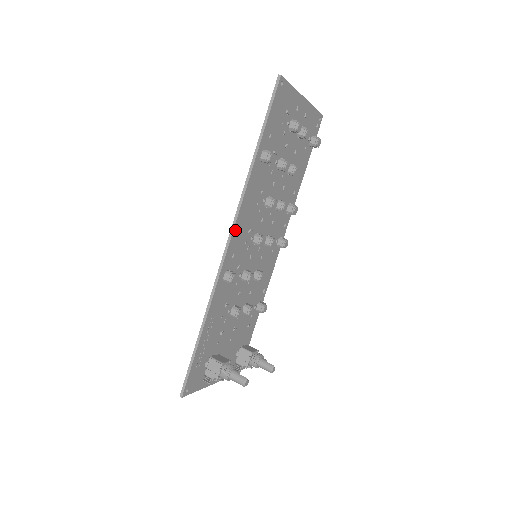
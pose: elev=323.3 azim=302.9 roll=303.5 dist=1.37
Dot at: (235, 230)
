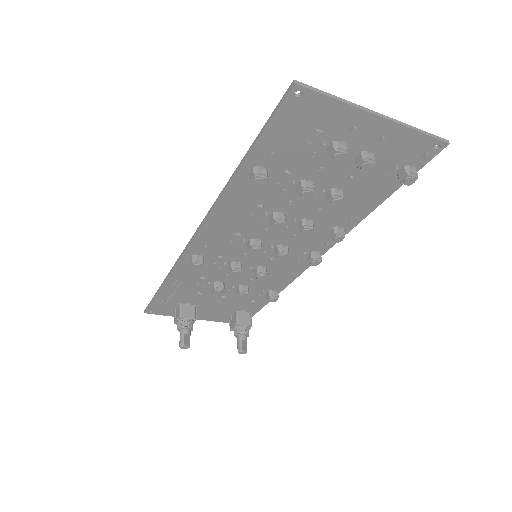
Dot at: (205, 227)
